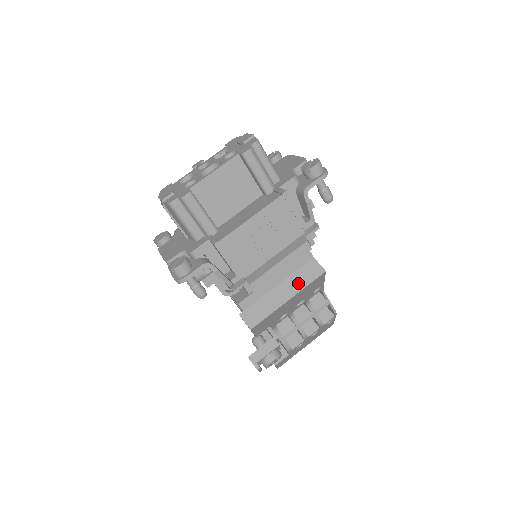
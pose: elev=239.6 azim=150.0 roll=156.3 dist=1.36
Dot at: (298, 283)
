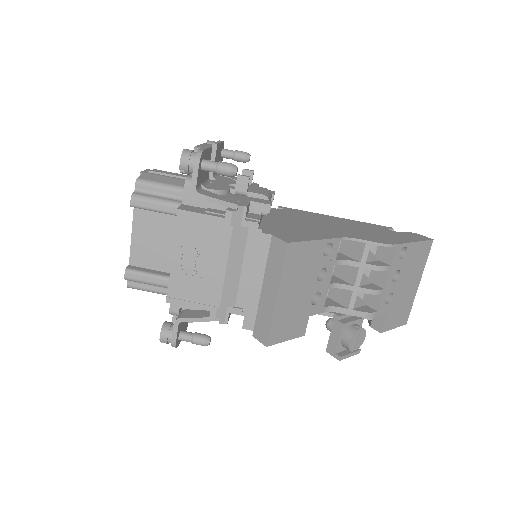
Dot at: (274, 273)
